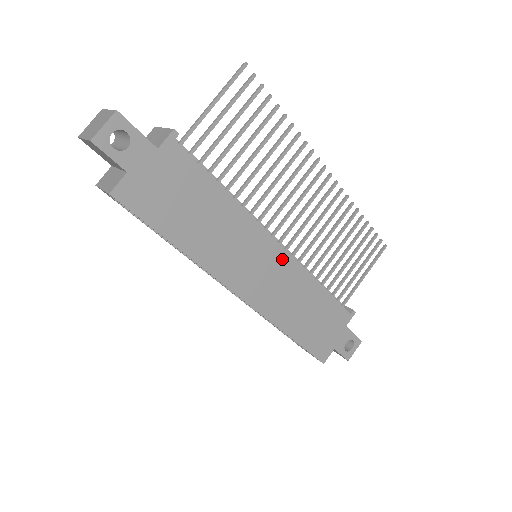
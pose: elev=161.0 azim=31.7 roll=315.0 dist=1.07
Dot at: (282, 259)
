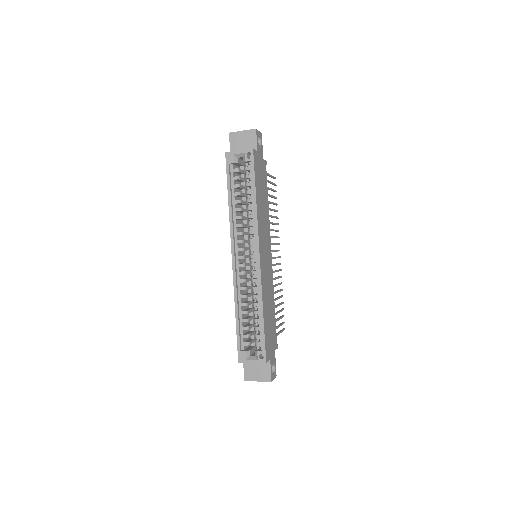
Dot at: (270, 264)
